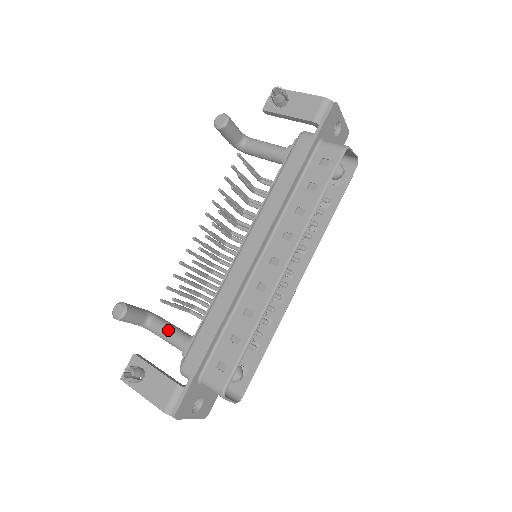
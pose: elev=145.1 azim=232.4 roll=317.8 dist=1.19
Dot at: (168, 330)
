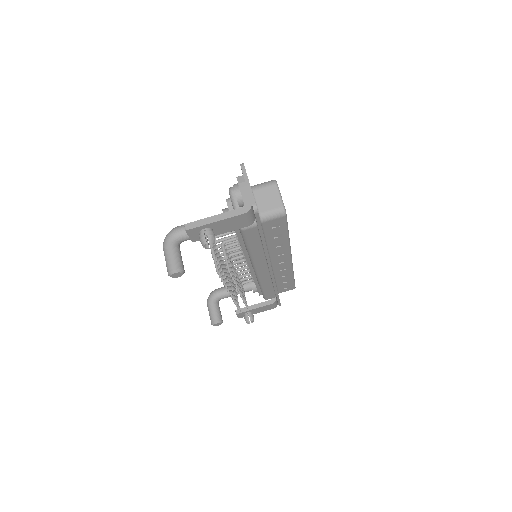
Dot at: occluded
